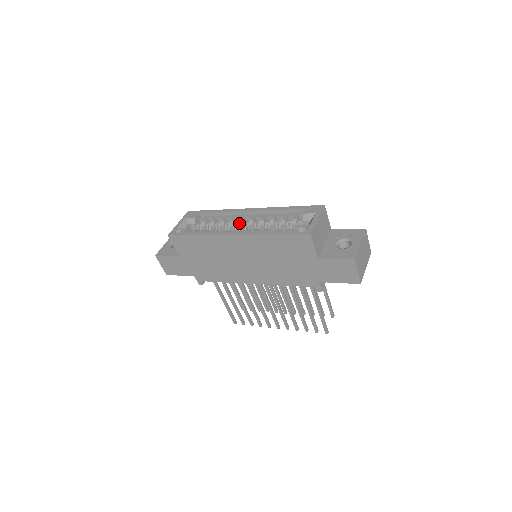
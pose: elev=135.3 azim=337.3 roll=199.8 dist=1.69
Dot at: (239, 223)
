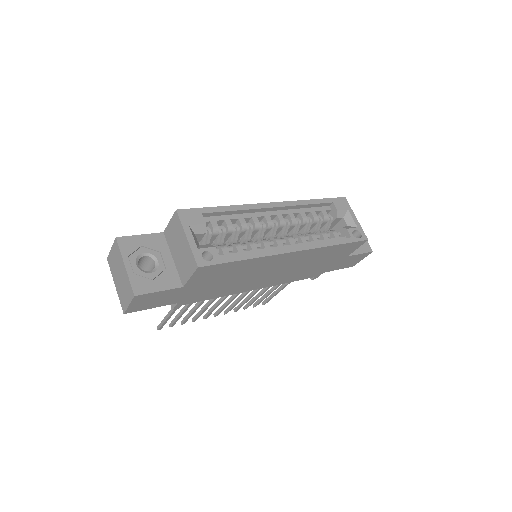
Dot at: (268, 226)
